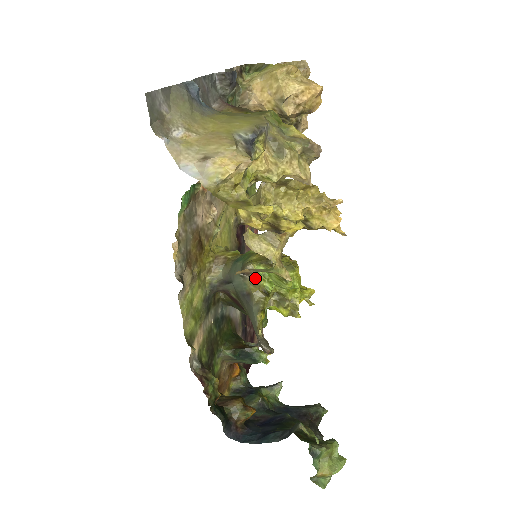
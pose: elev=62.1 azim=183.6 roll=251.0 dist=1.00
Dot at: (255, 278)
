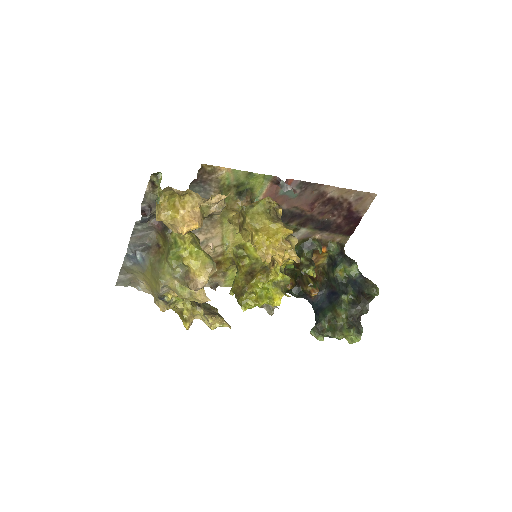
Dot at: occluded
